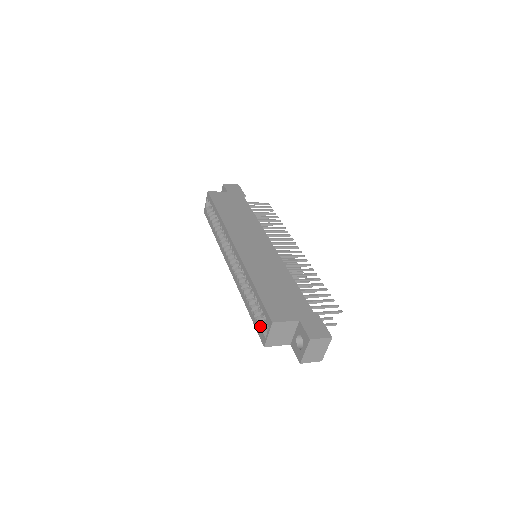
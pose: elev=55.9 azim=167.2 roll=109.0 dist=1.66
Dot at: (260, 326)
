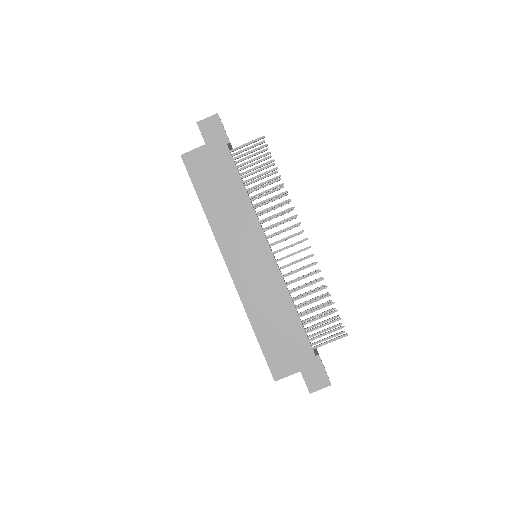
Dot at: occluded
